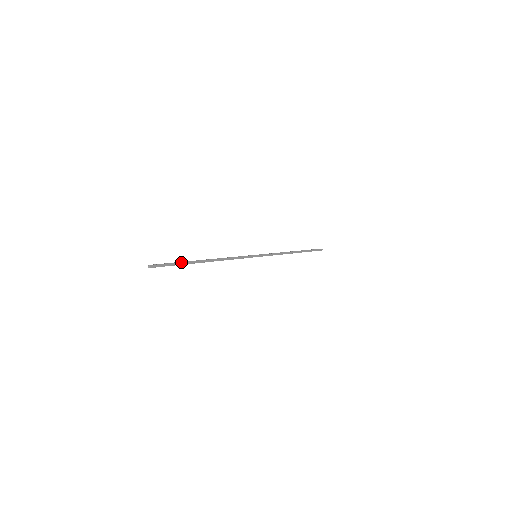
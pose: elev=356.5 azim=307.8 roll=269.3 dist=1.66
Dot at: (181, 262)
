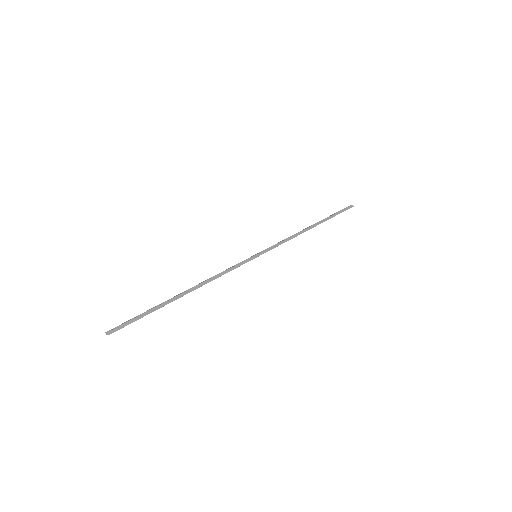
Dot at: (150, 310)
